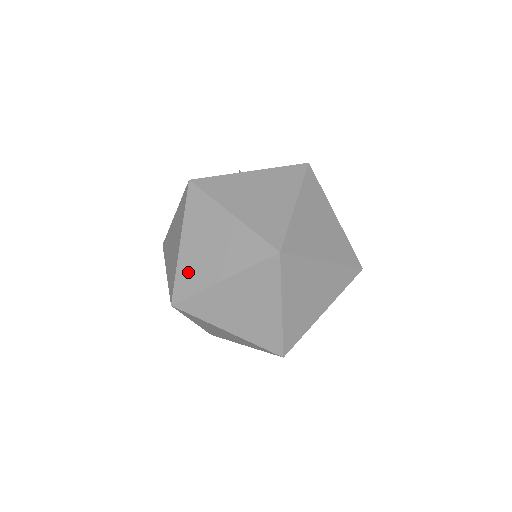
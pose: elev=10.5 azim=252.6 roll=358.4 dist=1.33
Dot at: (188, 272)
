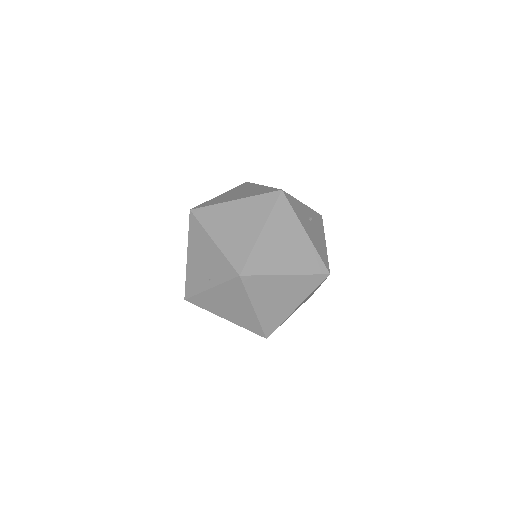
Dot at: occluded
